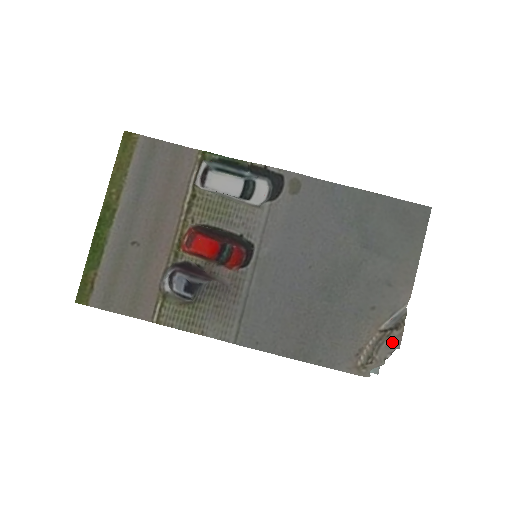
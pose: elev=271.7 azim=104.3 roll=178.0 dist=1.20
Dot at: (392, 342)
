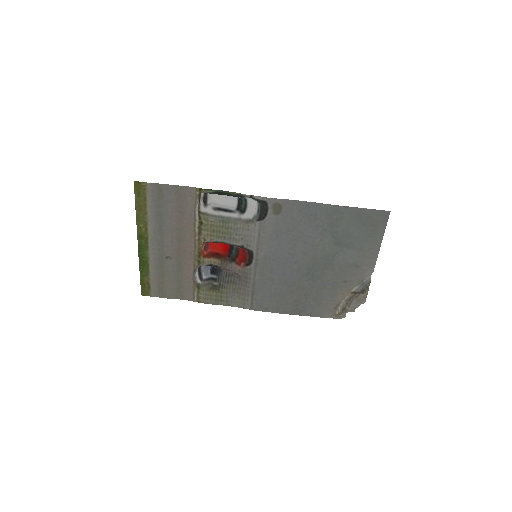
Dot at: (360, 300)
